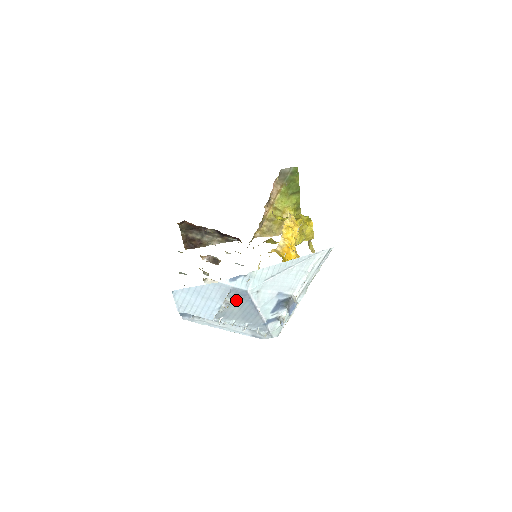
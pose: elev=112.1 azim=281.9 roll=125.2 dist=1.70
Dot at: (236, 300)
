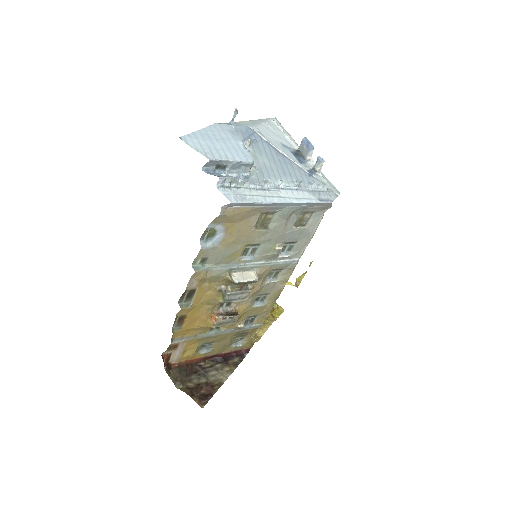
Dot at: (252, 146)
